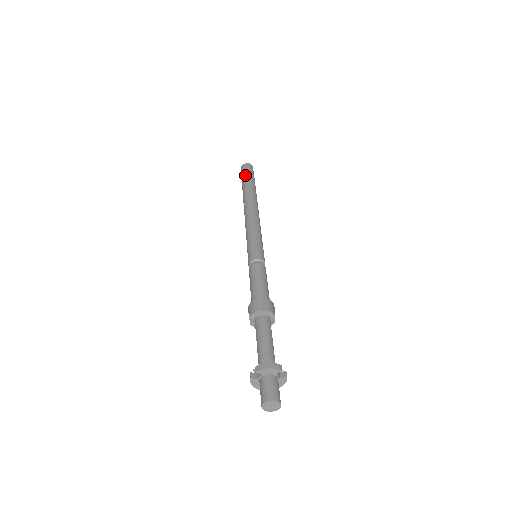
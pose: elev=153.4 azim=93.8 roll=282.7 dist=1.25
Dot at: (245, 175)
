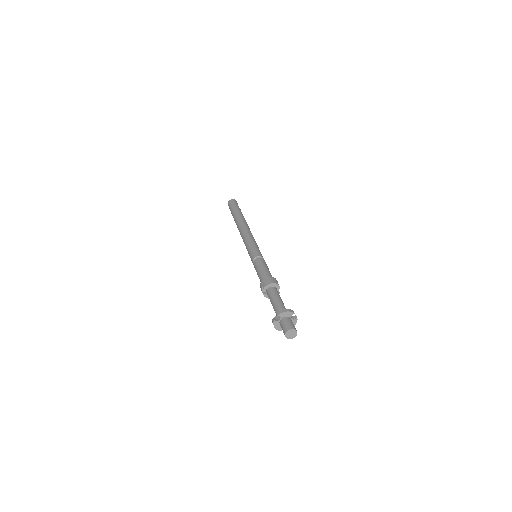
Dot at: (233, 207)
